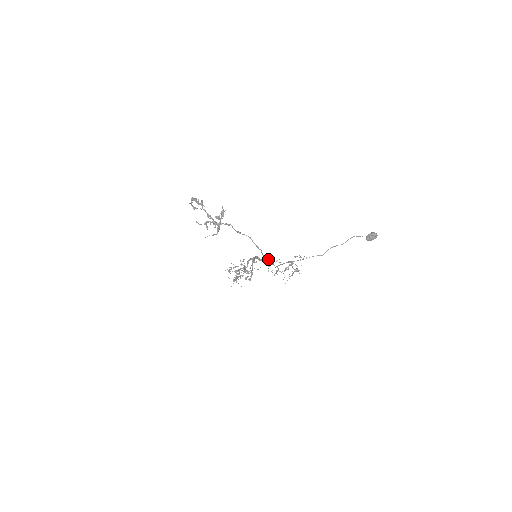
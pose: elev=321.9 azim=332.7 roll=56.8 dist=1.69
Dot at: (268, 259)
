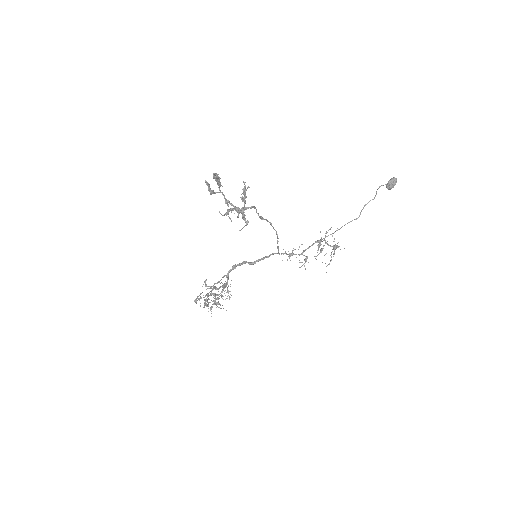
Dot at: (276, 253)
